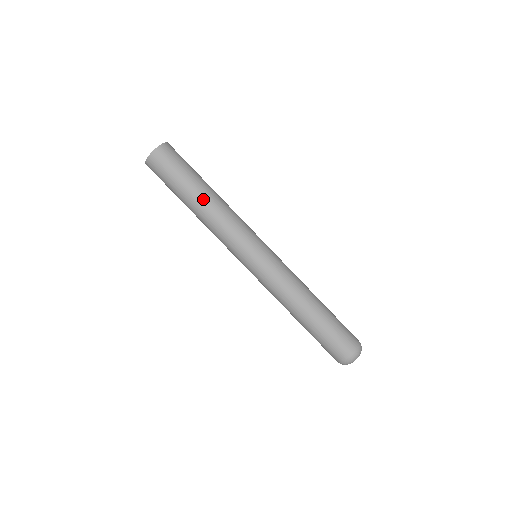
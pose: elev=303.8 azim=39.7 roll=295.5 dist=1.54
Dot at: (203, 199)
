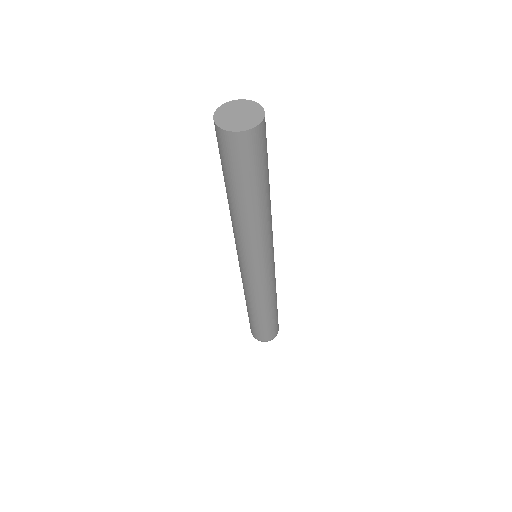
Dot at: (245, 210)
